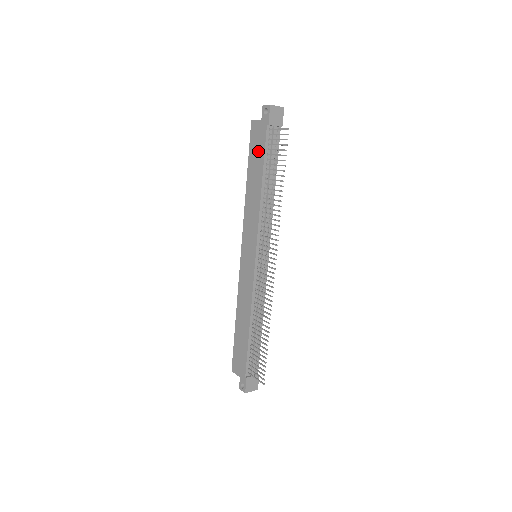
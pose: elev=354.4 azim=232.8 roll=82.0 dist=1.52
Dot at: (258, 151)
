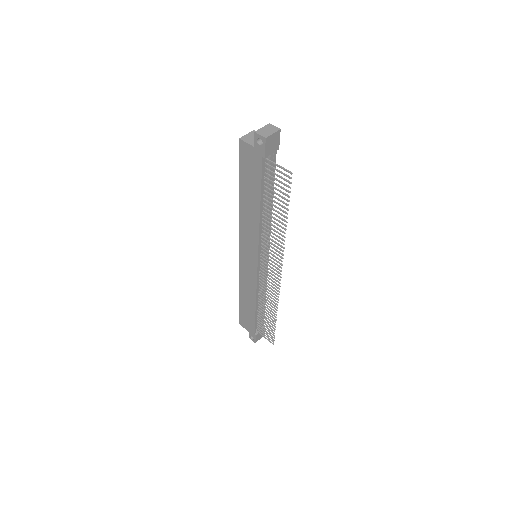
Dot at: (252, 176)
